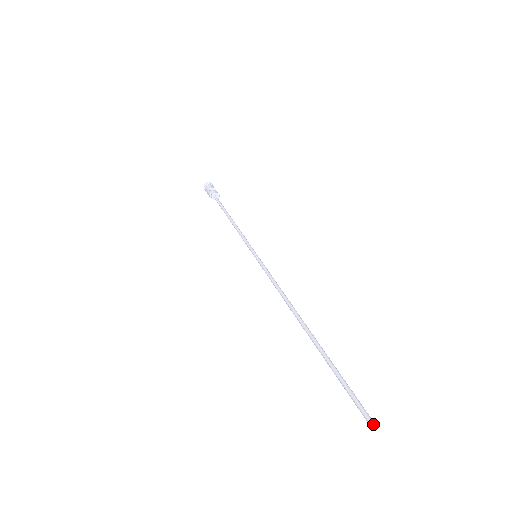
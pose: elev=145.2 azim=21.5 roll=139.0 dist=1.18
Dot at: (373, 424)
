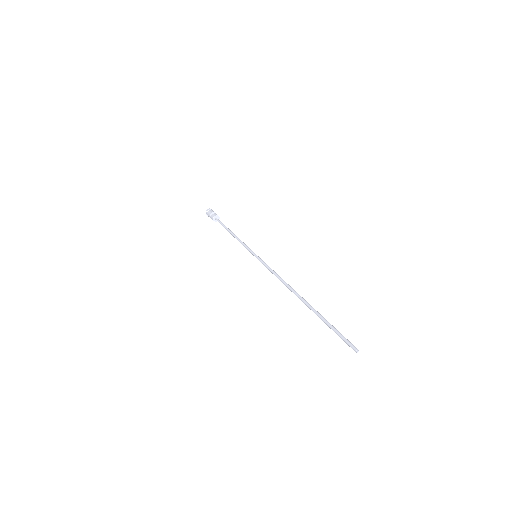
Dot at: (355, 350)
